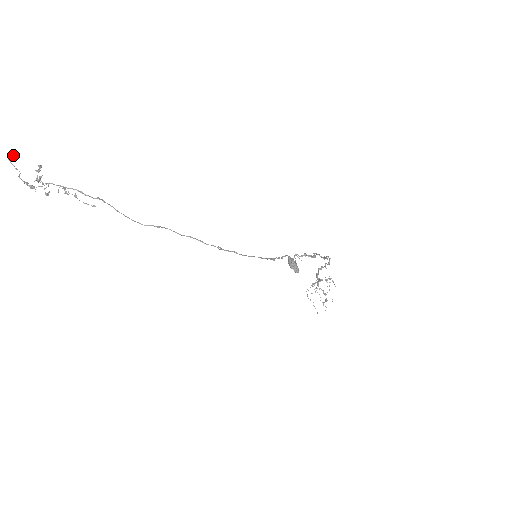
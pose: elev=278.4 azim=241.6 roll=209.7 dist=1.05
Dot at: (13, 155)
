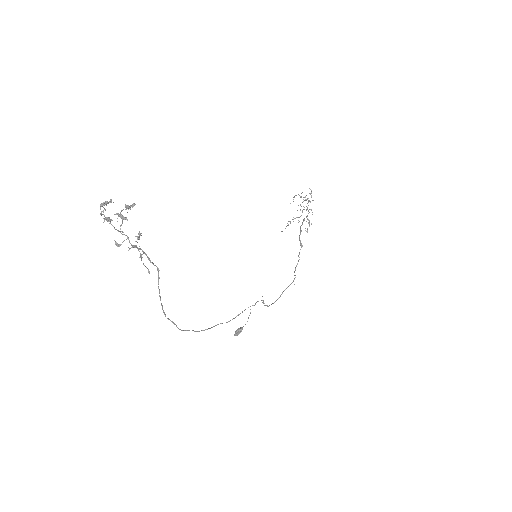
Dot at: (108, 203)
